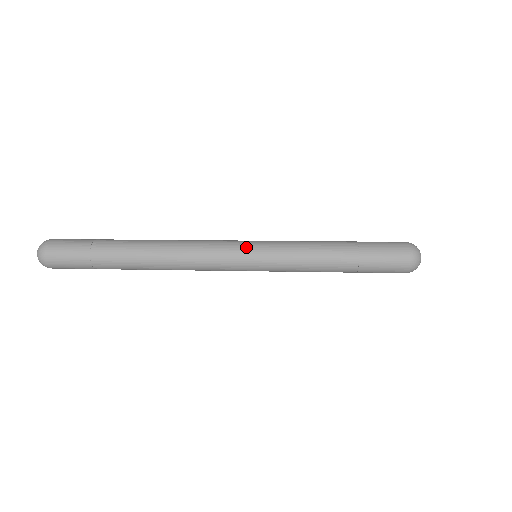
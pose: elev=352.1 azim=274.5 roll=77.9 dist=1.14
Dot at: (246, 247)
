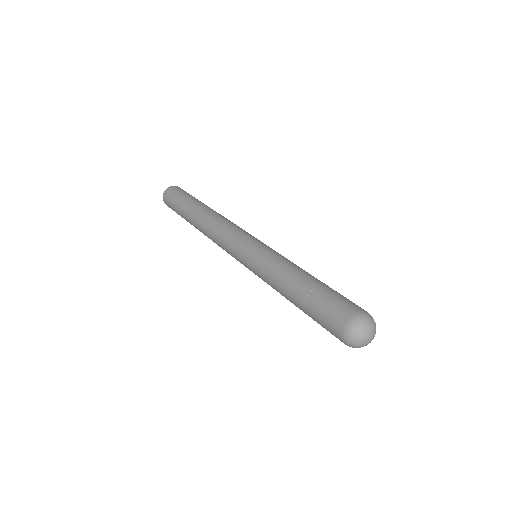
Dot at: (253, 239)
